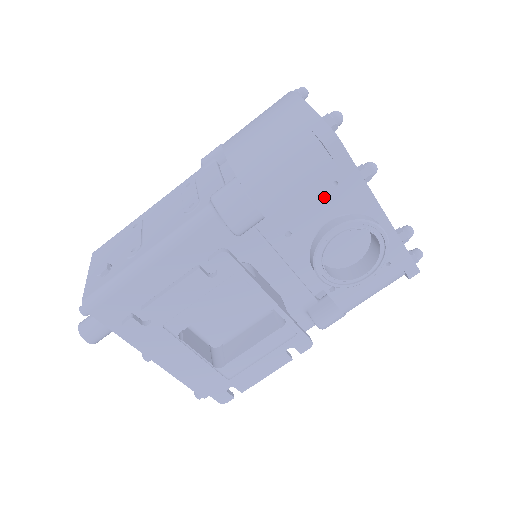
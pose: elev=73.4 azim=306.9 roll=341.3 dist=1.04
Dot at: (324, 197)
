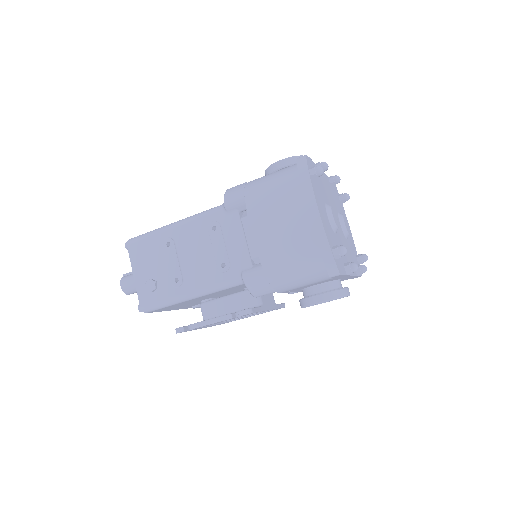
Dot at: occluded
